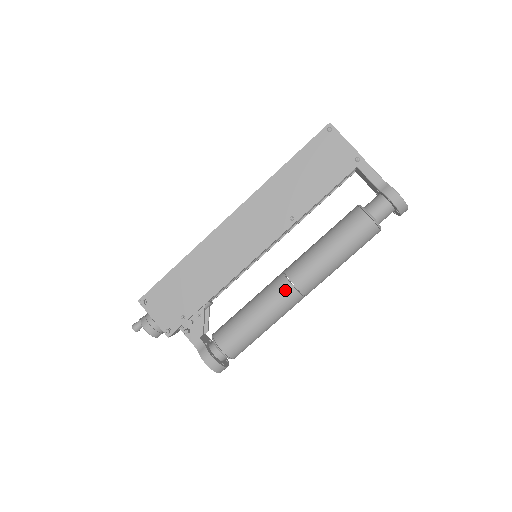
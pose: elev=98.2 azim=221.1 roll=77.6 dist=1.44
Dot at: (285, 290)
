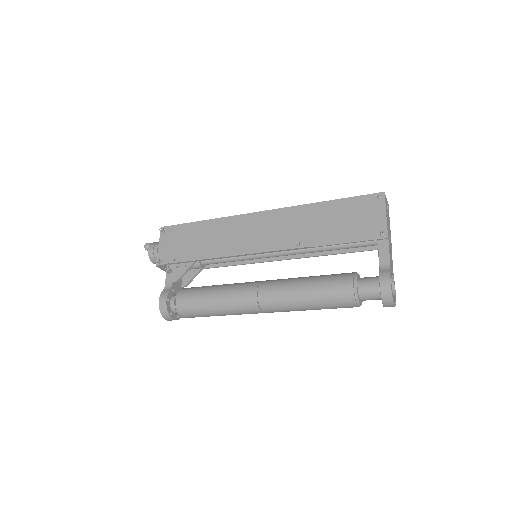
Dot at: (249, 292)
